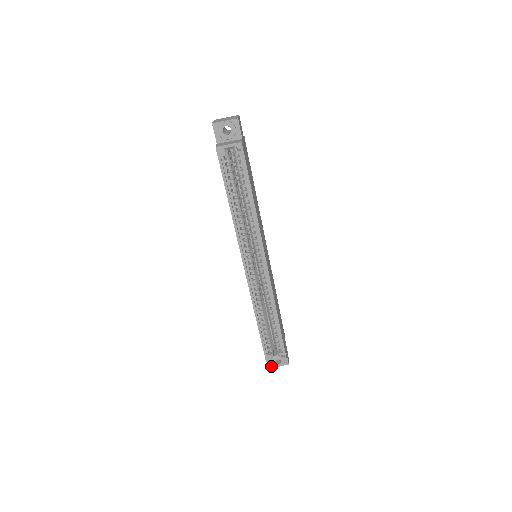
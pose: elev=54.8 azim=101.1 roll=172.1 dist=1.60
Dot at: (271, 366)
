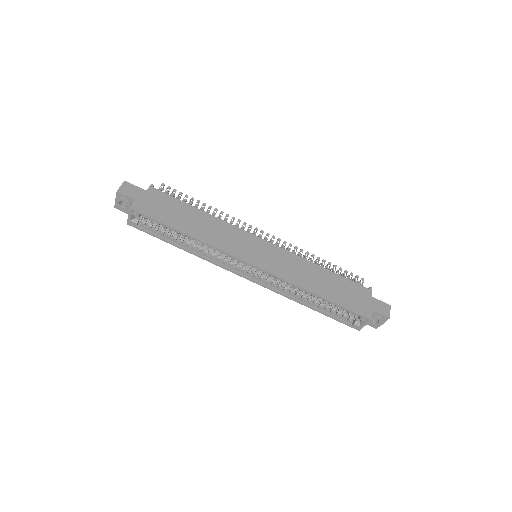
Dot at: (377, 327)
